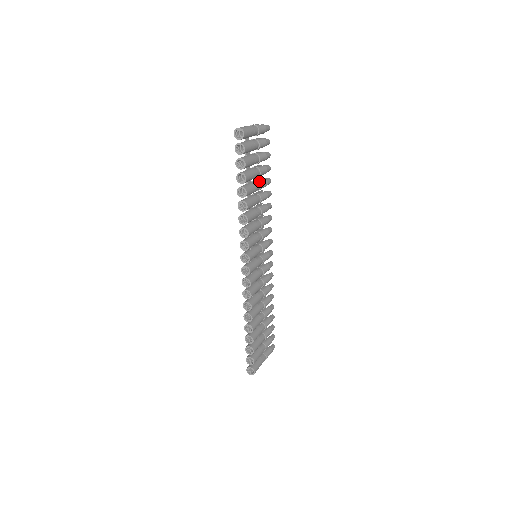
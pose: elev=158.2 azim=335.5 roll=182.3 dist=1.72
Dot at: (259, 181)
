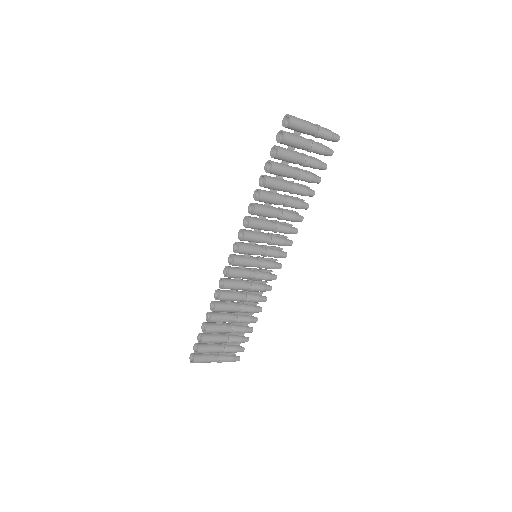
Dot at: (295, 184)
